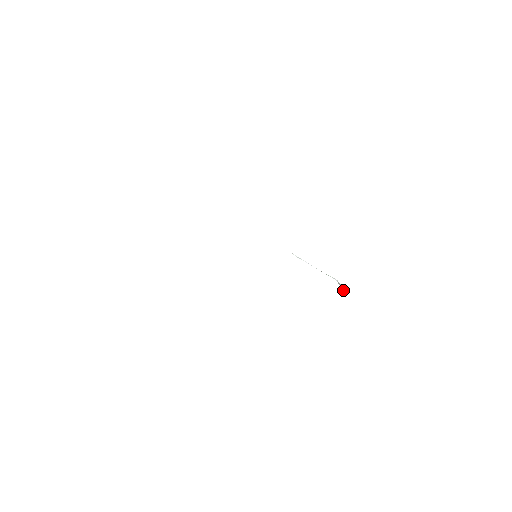
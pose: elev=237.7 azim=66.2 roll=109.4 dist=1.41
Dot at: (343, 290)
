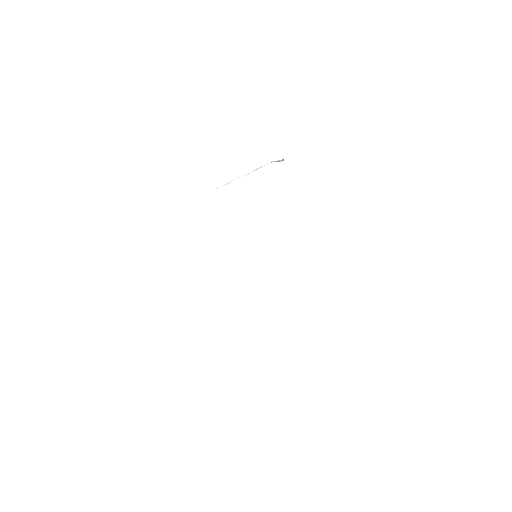
Dot at: occluded
